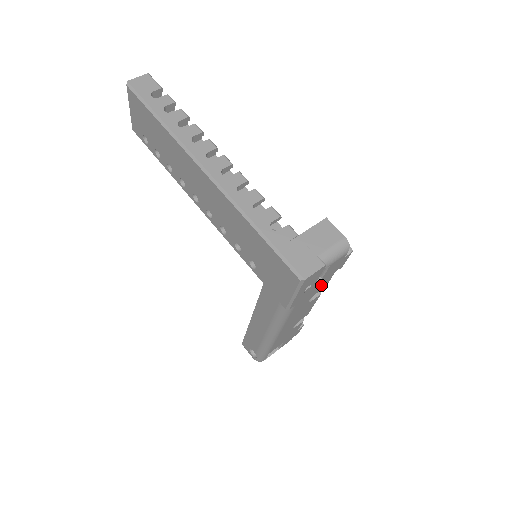
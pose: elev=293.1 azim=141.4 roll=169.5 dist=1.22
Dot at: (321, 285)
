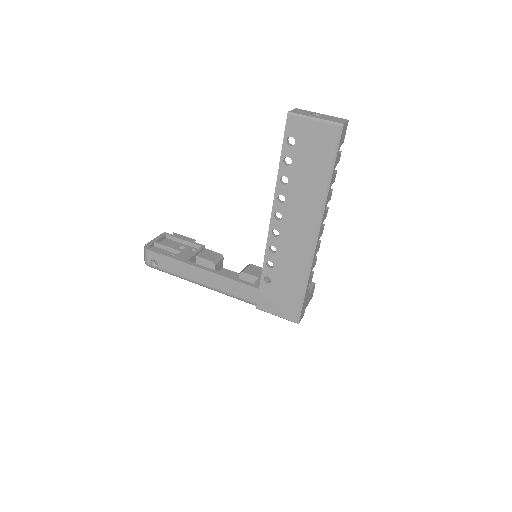
Dot at: occluded
